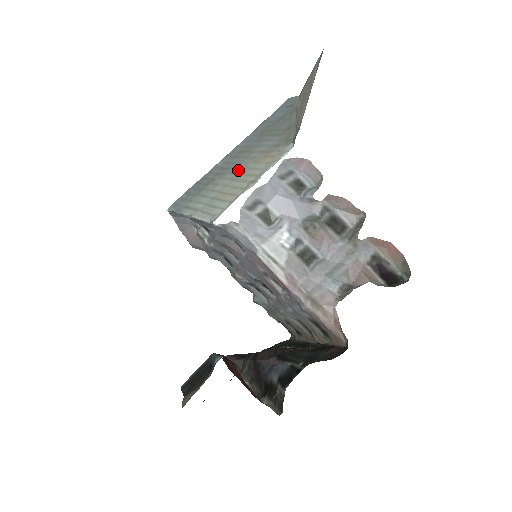
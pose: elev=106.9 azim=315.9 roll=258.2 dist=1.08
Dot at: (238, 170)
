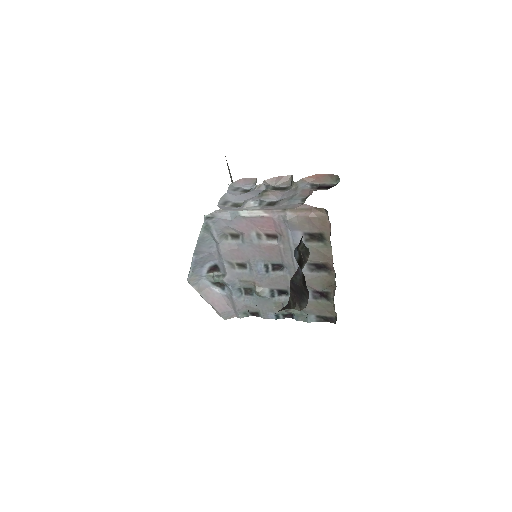
Dot at: occluded
